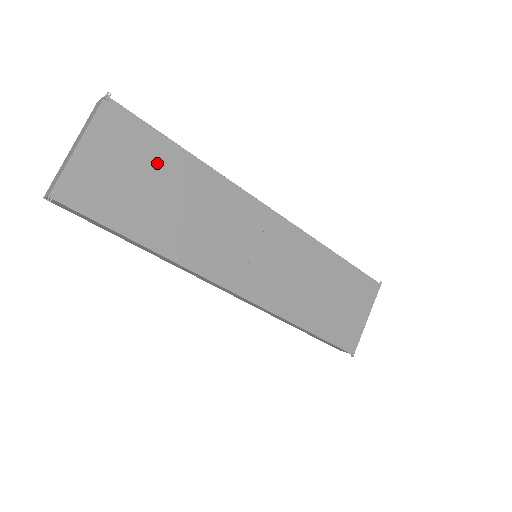
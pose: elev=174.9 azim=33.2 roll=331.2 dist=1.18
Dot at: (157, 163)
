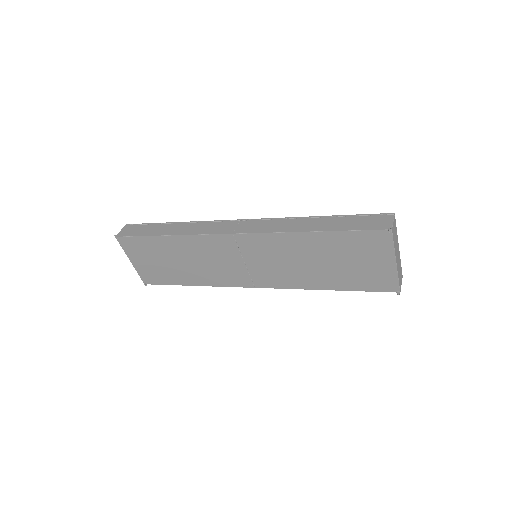
Dot at: (158, 250)
